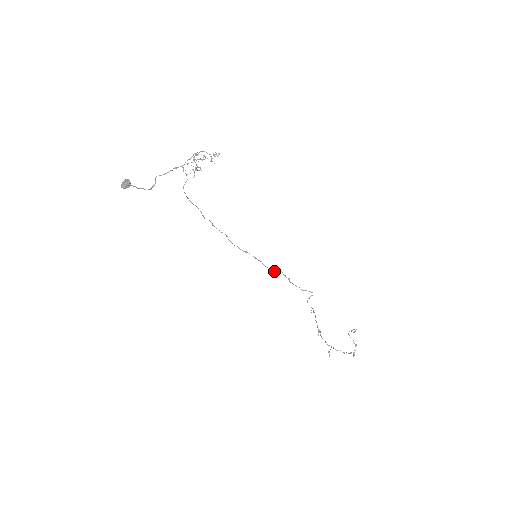
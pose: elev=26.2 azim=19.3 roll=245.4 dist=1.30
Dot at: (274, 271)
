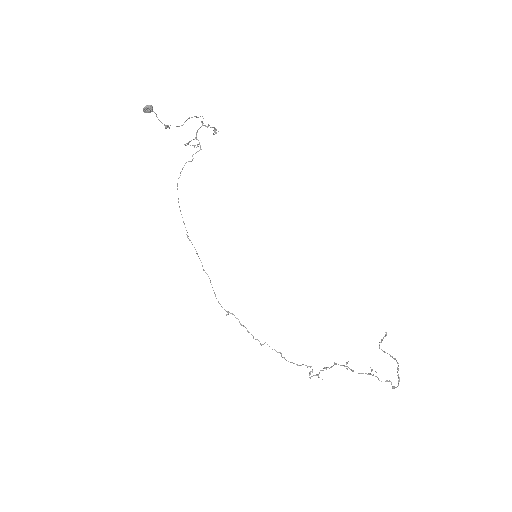
Dot at: (261, 344)
